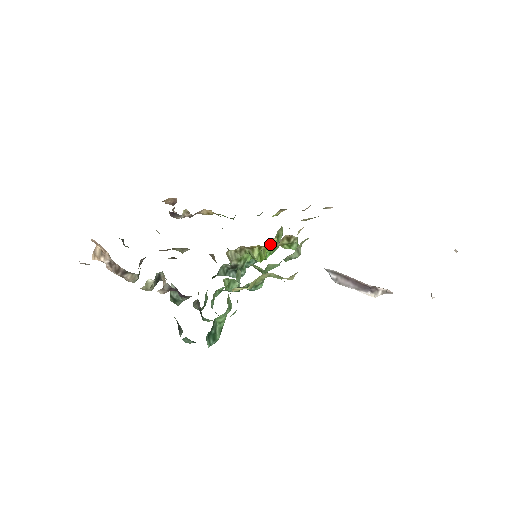
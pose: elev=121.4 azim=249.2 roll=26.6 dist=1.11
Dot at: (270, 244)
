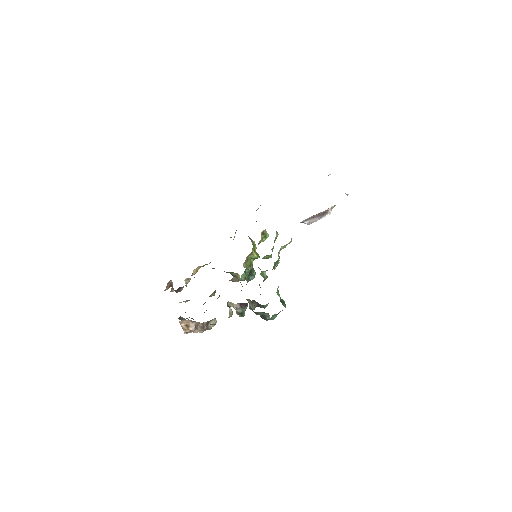
Dot at: (258, 243)
